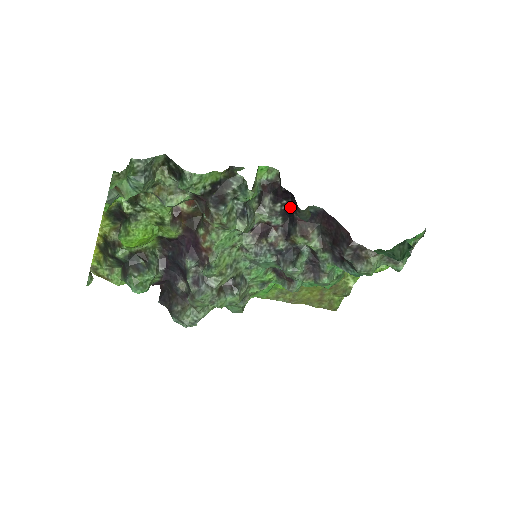
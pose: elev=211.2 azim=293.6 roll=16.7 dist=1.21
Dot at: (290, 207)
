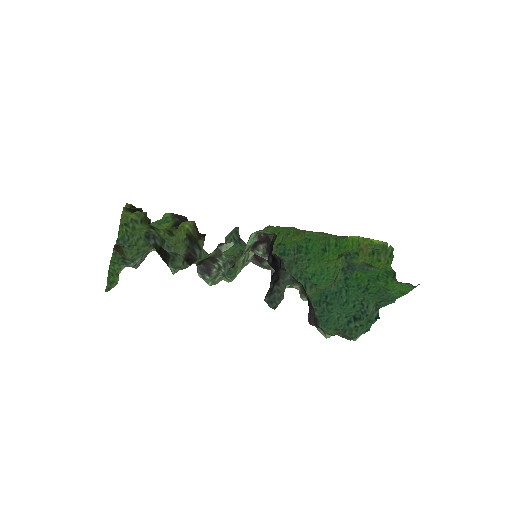
Dot at: (279, 261)
